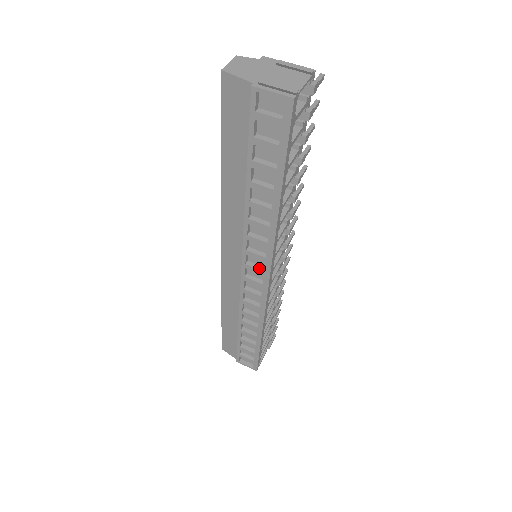
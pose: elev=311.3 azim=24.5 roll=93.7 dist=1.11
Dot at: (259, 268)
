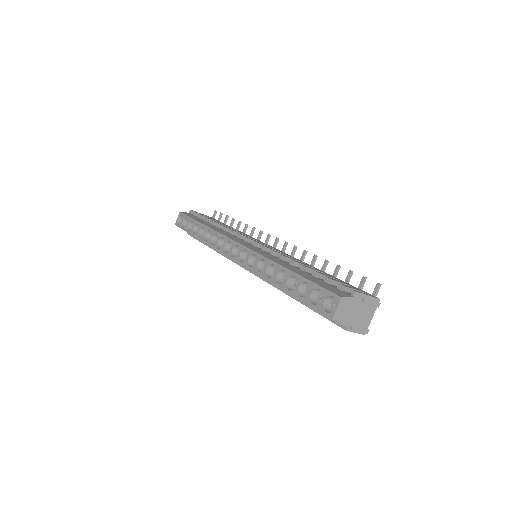
Dot at: occluded
